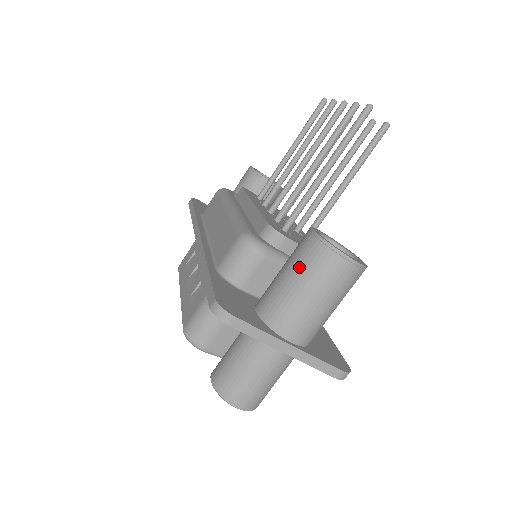
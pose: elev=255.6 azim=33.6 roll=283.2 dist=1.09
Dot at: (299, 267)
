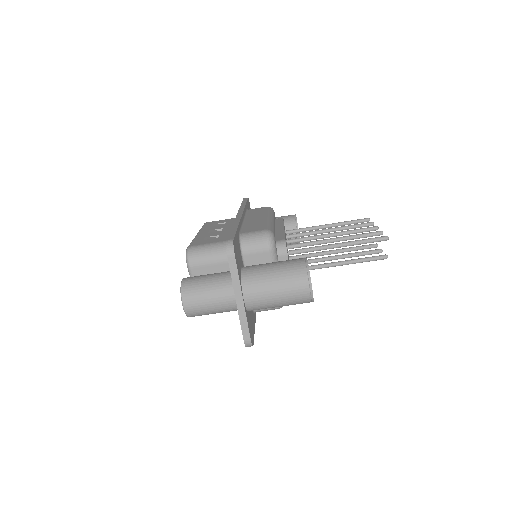
Dot at: (284, 267)
